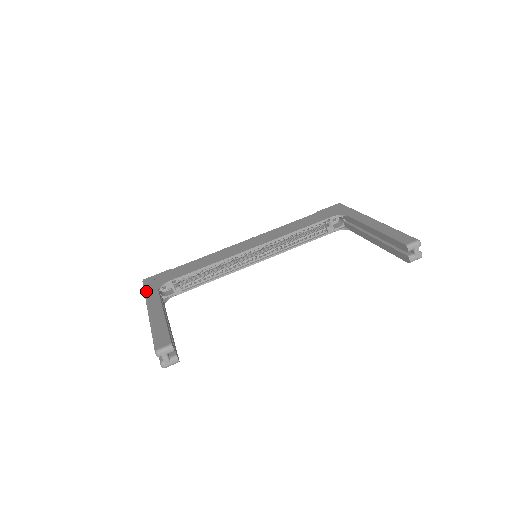
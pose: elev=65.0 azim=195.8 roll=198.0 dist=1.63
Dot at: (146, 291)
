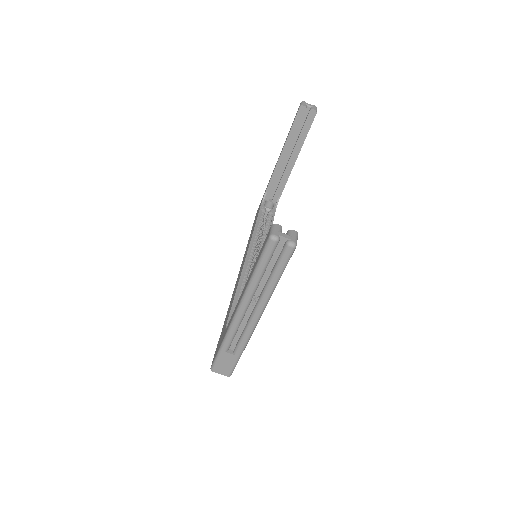
Dot at: (220, 344)
